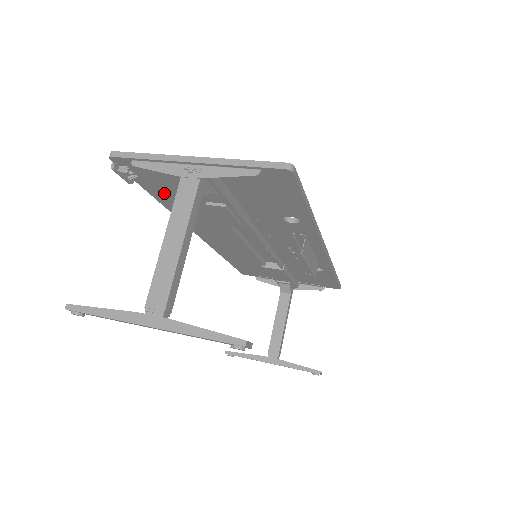
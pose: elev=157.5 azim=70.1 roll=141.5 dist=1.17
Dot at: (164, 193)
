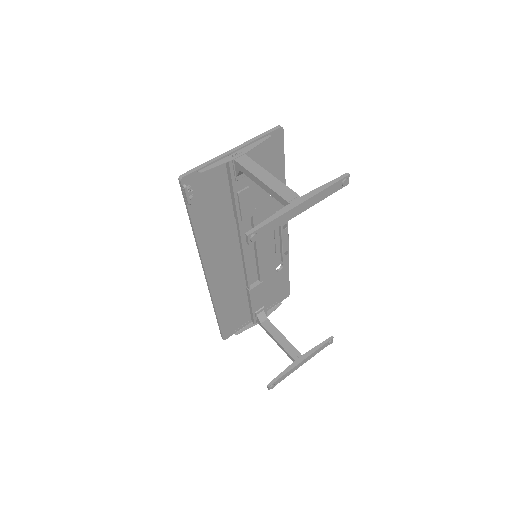
Dot at: (203, 213)
